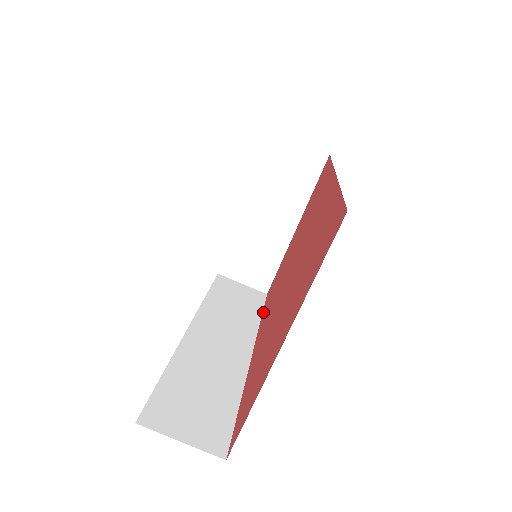
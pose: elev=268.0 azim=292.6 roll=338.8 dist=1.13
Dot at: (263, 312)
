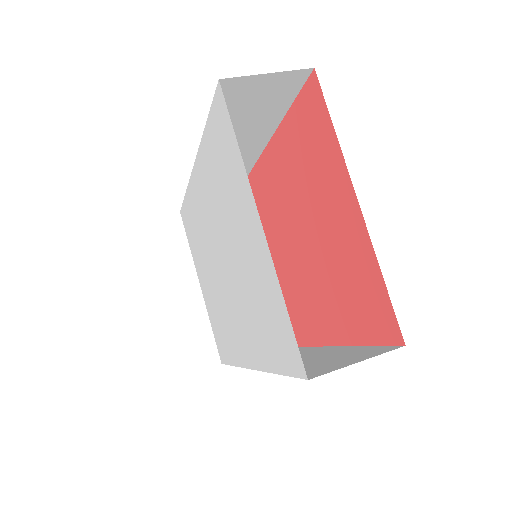
Dot at: occluded
